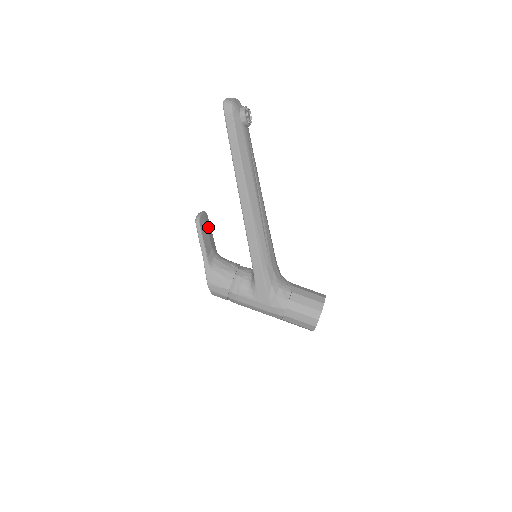
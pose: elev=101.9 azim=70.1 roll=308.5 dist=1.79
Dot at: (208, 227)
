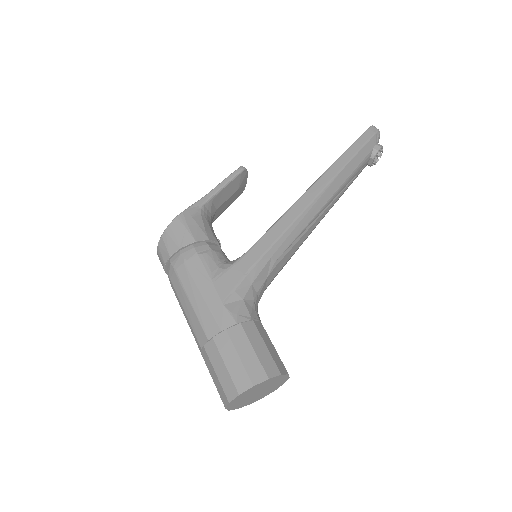
Dot at: (235, 195)
